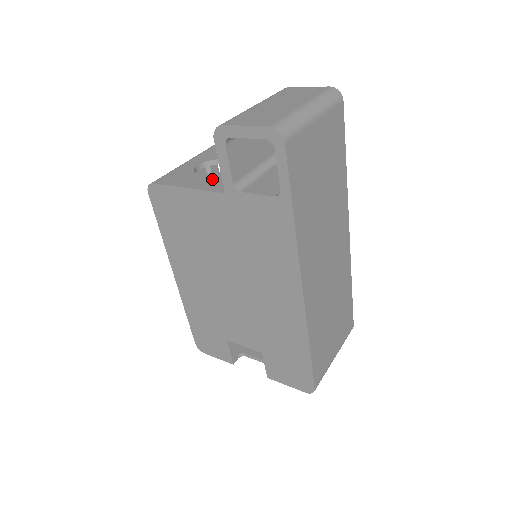
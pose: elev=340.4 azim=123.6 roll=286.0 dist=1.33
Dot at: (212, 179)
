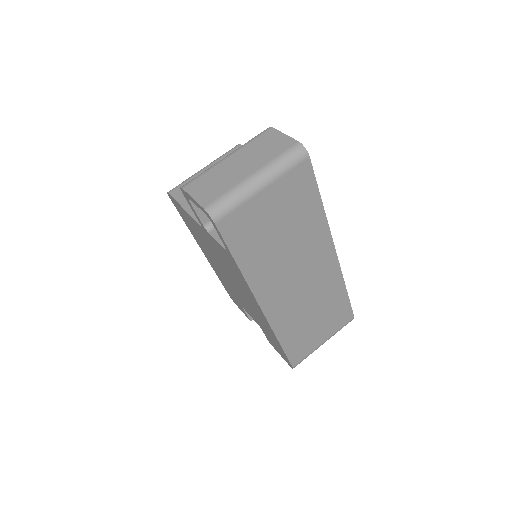
Dot at: occluded
